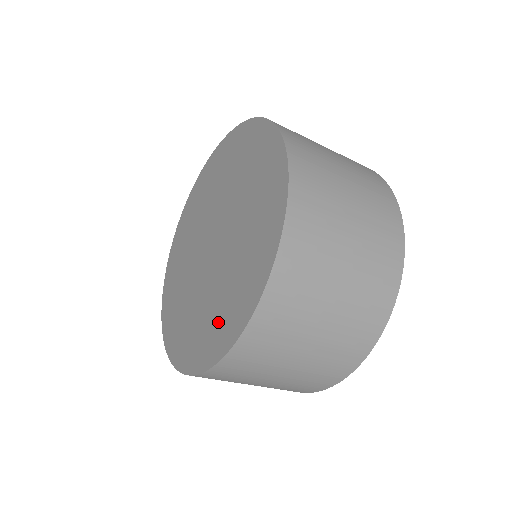
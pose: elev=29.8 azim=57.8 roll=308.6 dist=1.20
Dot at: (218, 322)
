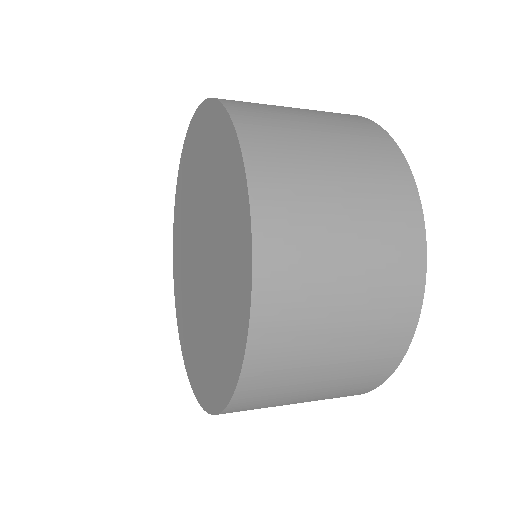
Dot at: (199, 364)
